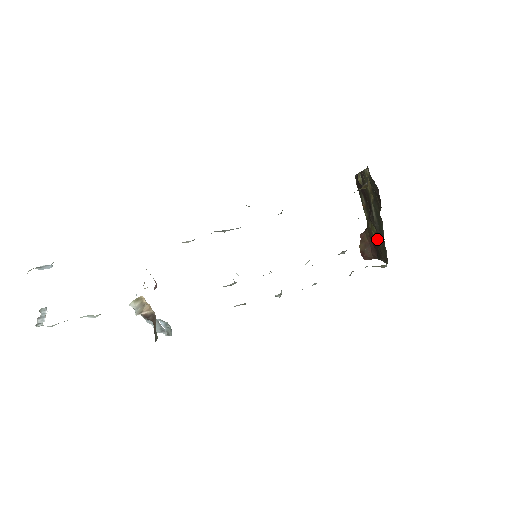
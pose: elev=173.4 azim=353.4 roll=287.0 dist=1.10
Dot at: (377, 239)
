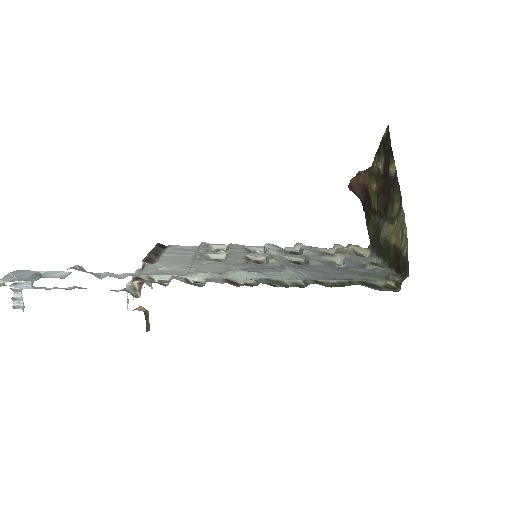
Dot at: (373, 212)
